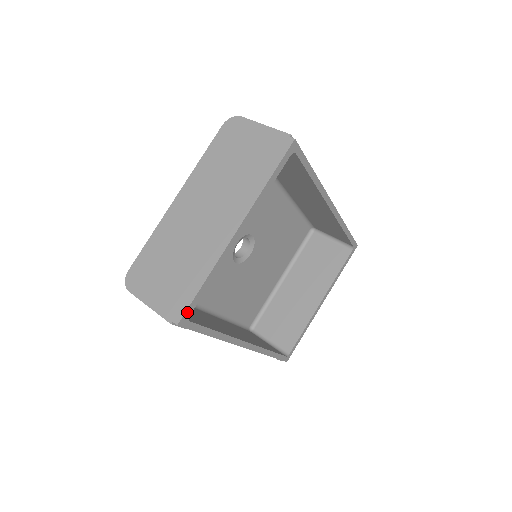
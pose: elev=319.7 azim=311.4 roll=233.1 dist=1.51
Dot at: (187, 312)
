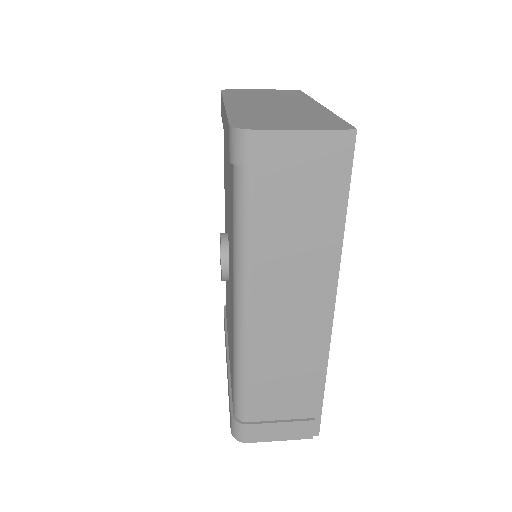
Dot at: occluded
